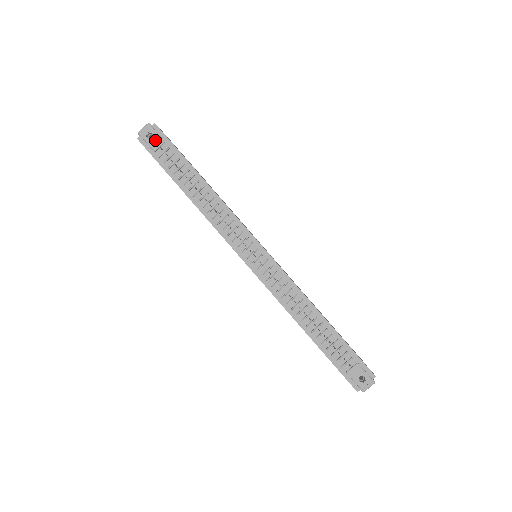
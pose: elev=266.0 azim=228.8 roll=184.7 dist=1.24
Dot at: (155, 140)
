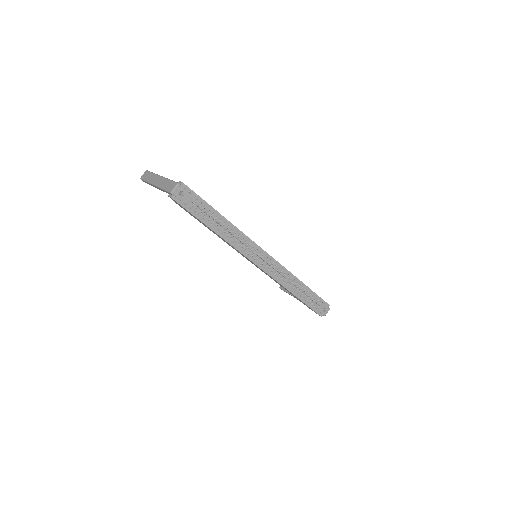
Dot at: (186, 196)
